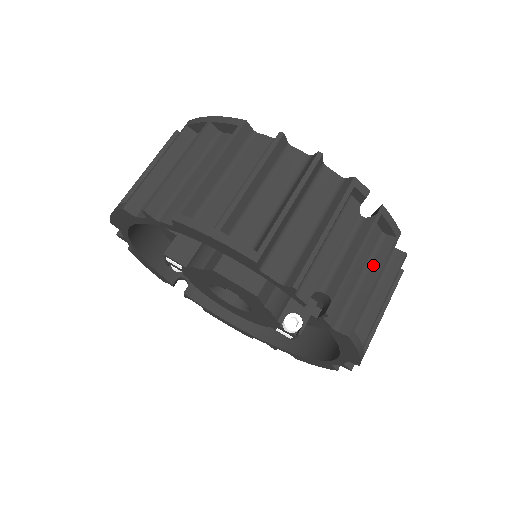
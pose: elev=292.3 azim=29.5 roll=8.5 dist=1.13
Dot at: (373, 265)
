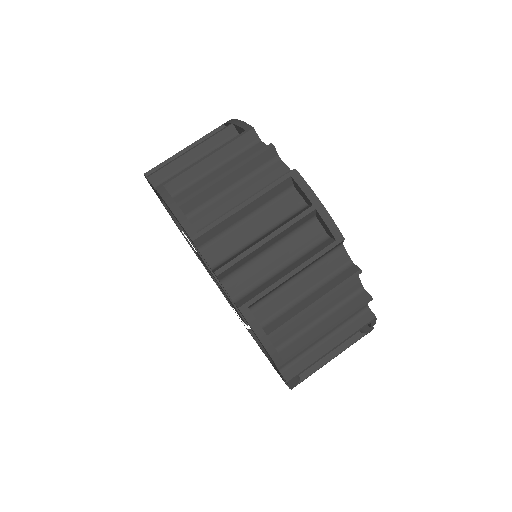
Dot at: occluded
